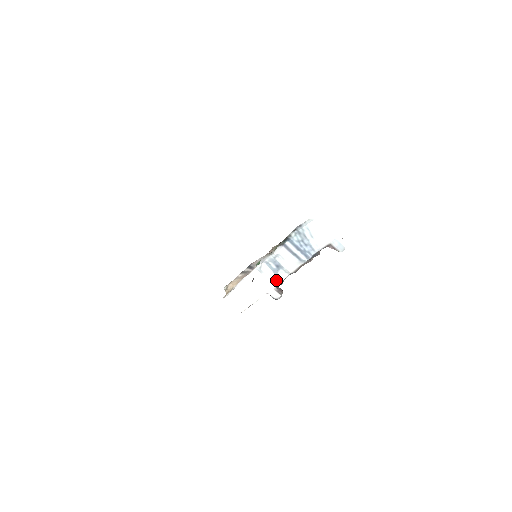
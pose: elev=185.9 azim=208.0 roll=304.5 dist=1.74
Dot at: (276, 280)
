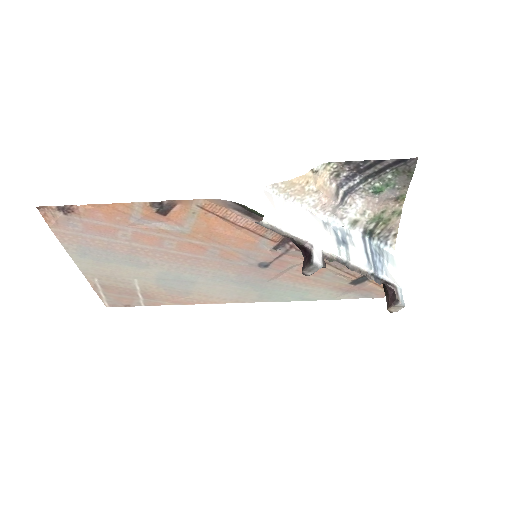
Dot at: (334, 247)
